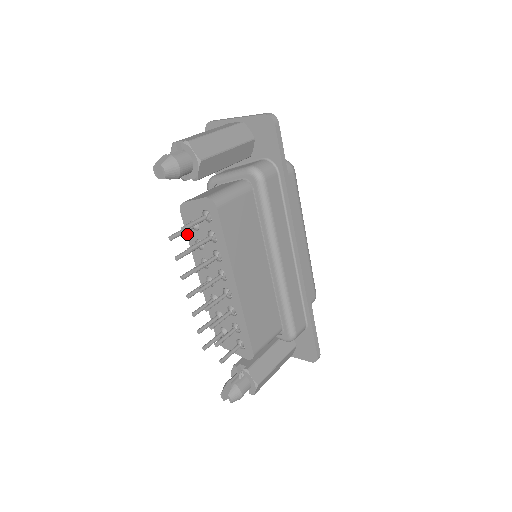
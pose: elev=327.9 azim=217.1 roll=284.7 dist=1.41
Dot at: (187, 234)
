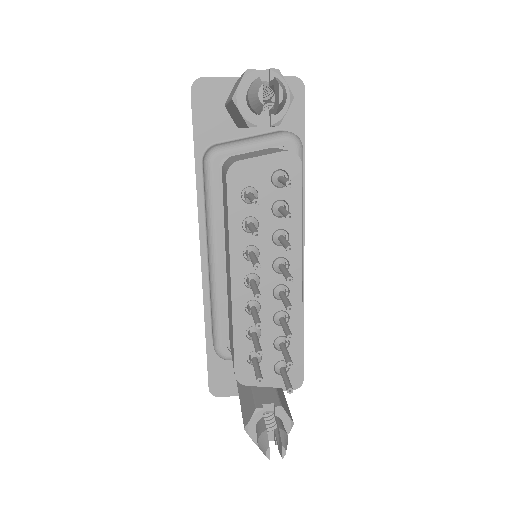
Dot at: (229, 211)
